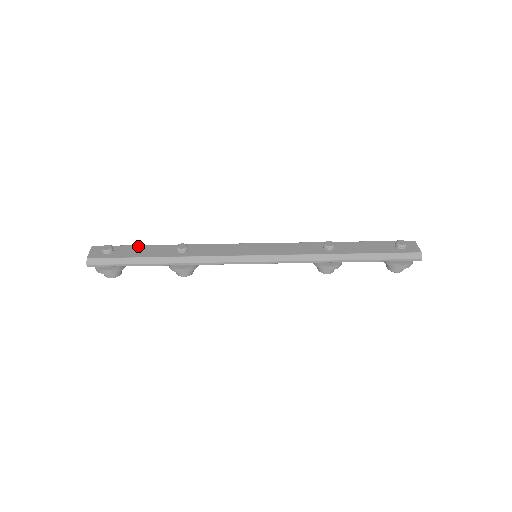
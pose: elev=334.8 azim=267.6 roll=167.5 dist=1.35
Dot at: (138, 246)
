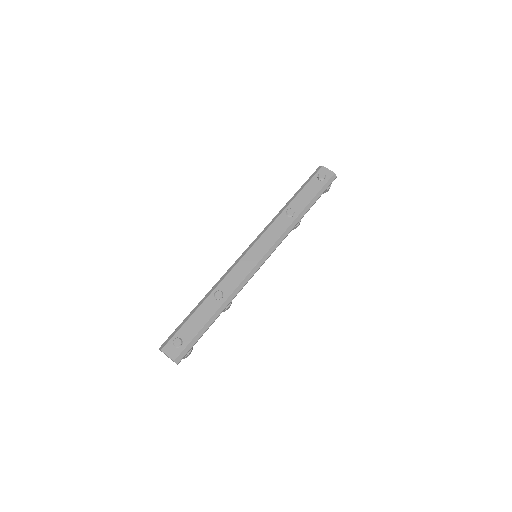
Dot at: (189, 320)
